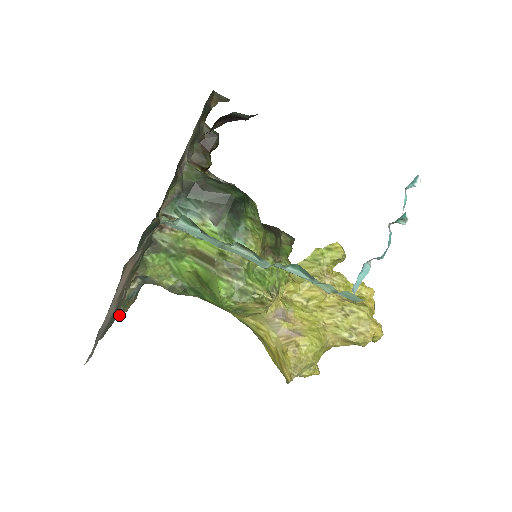
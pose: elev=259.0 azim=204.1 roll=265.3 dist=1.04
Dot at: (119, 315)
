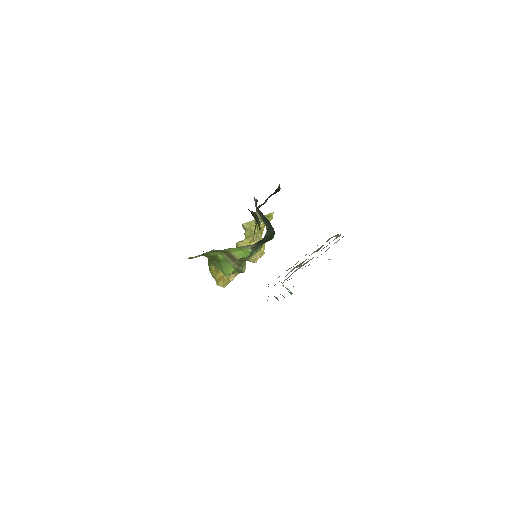
Dot at: occluded
